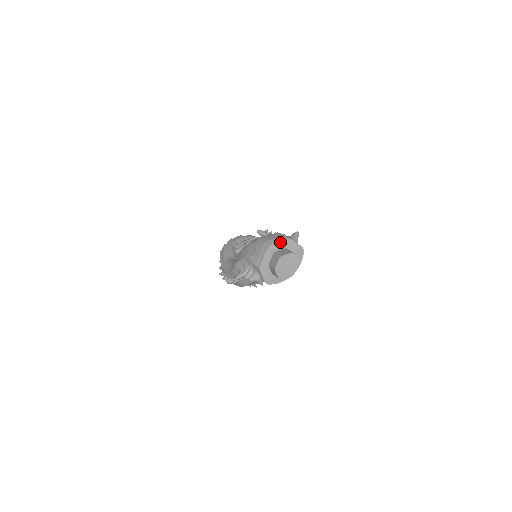
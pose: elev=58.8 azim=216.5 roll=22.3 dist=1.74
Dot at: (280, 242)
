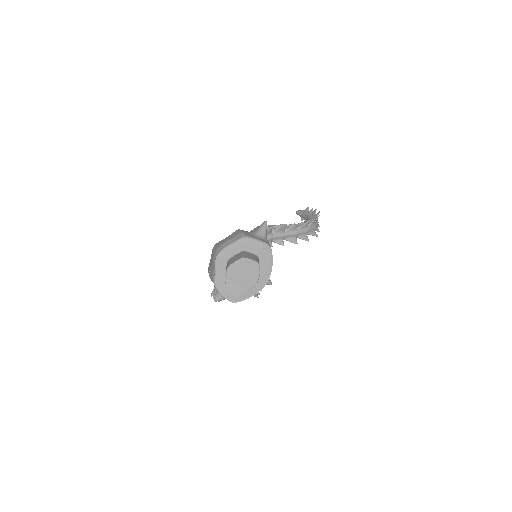
Dot at: (232, 245)
